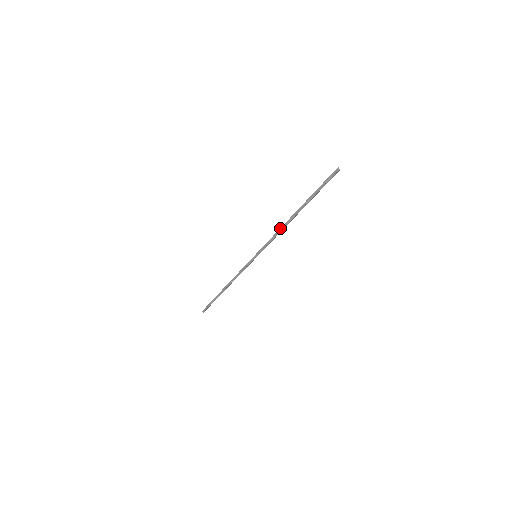
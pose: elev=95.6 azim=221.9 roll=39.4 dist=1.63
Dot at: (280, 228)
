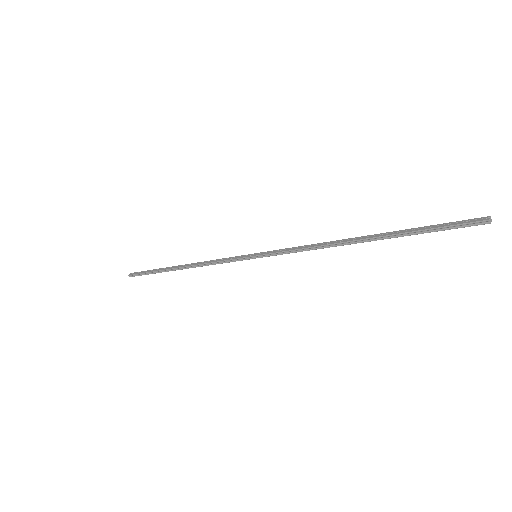
Dot at: (323, 245)
